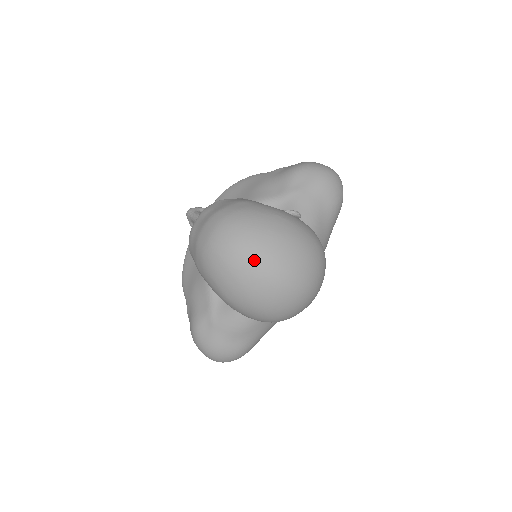
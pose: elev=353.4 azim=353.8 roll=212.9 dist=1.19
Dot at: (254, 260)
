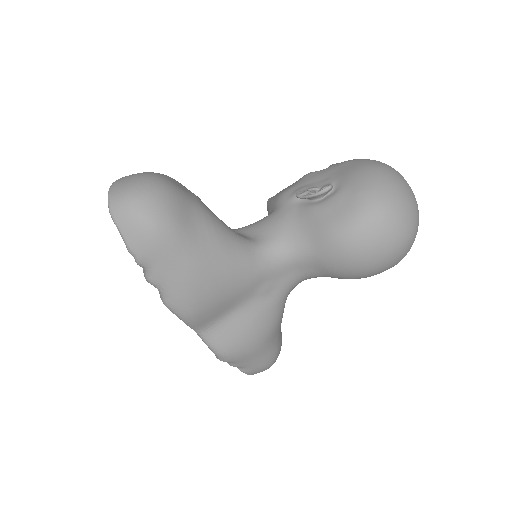
Dot at: occluded
